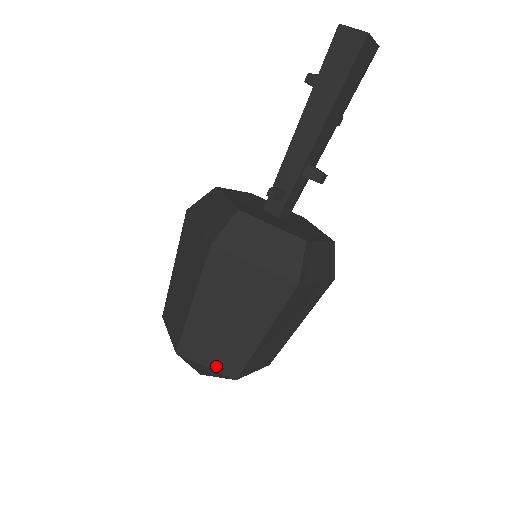
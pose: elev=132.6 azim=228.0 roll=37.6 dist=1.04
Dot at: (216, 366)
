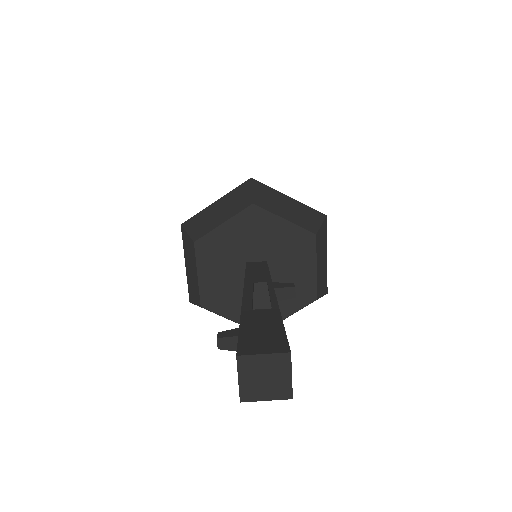
Dot at: occluded
